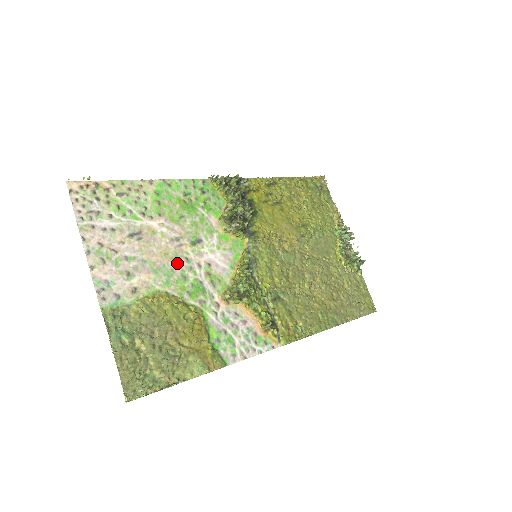
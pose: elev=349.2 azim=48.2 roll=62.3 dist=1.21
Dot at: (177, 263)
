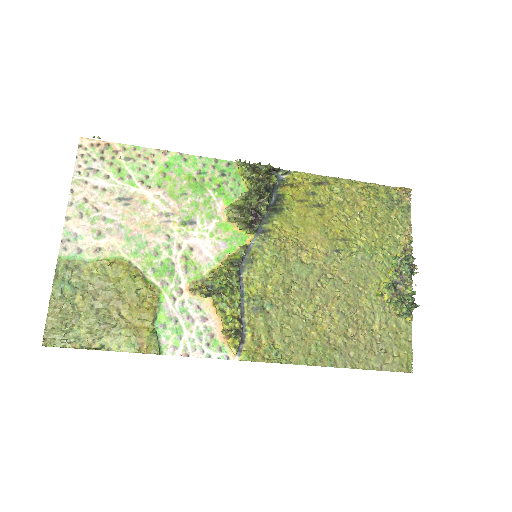
Dot at: (156, 237)
